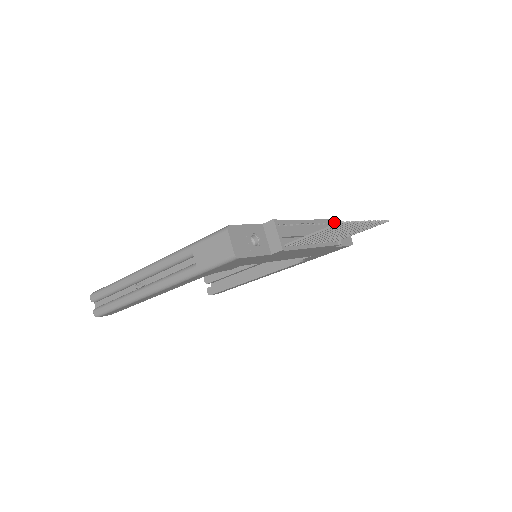
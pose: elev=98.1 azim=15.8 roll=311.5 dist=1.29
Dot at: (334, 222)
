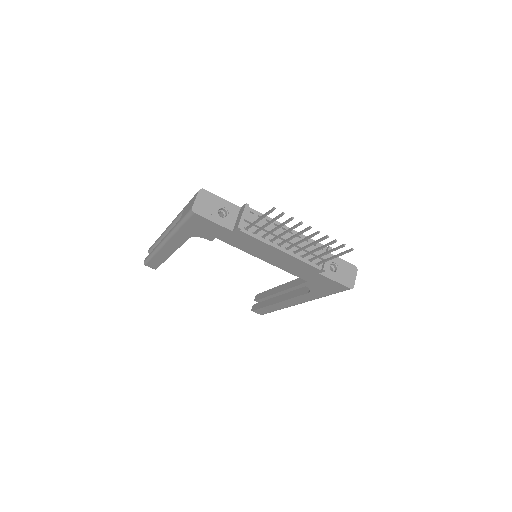
Dot at: (328, 249)
